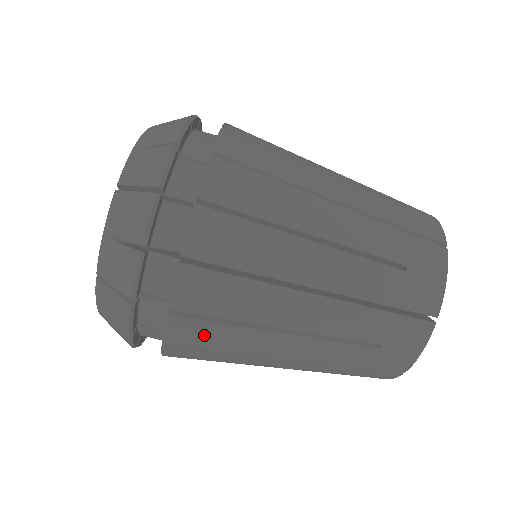
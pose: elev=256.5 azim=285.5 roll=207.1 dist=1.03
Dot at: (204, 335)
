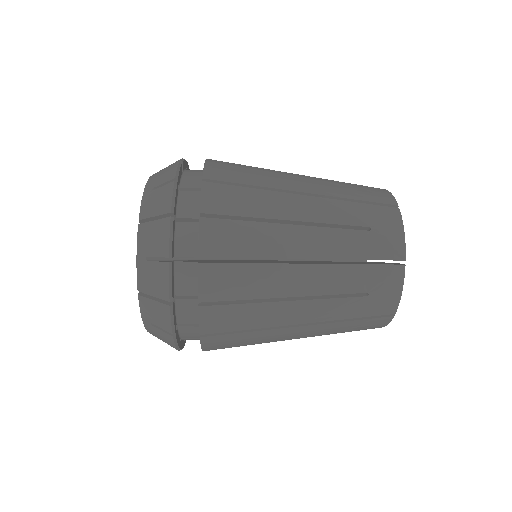
Dot at: occluded
